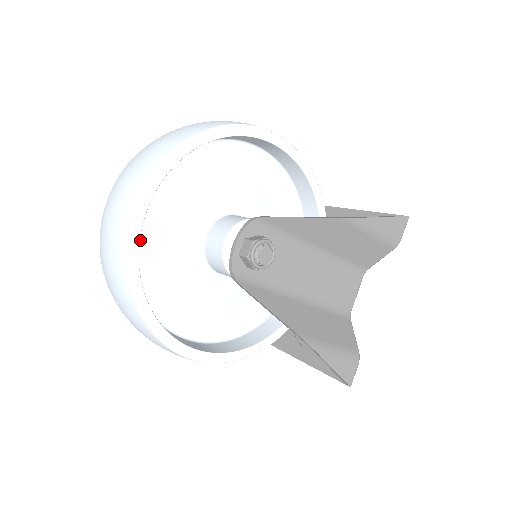
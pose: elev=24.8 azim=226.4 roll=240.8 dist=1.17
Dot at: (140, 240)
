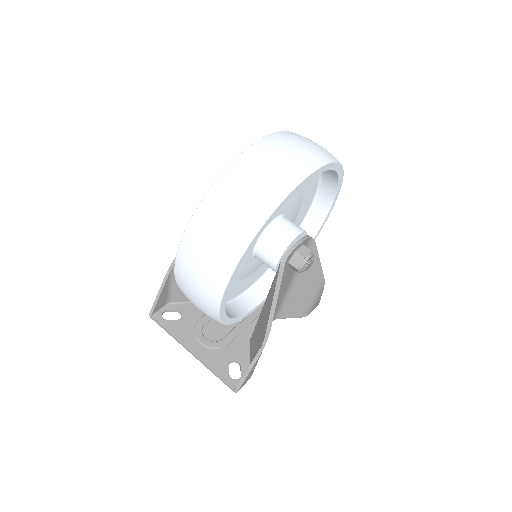
Dot at: occluded
